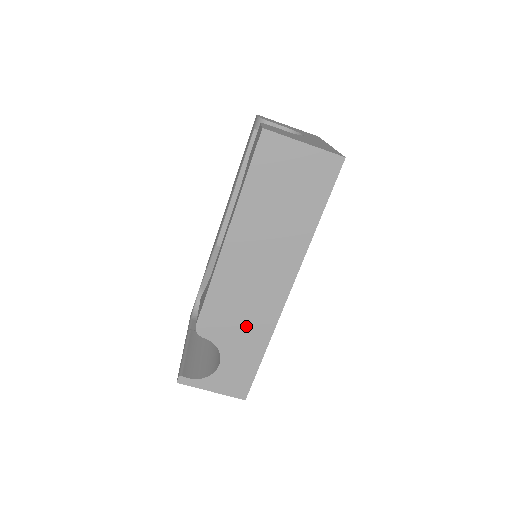
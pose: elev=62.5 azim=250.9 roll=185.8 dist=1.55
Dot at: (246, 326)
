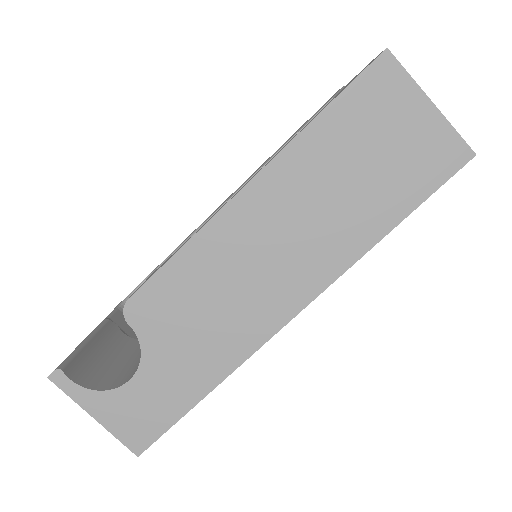
Dot at: (203, 338)
